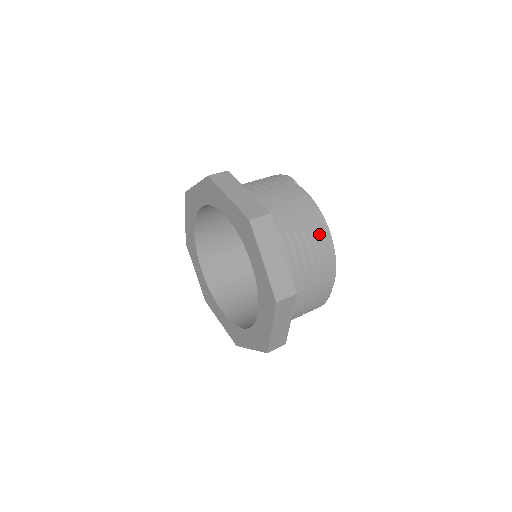
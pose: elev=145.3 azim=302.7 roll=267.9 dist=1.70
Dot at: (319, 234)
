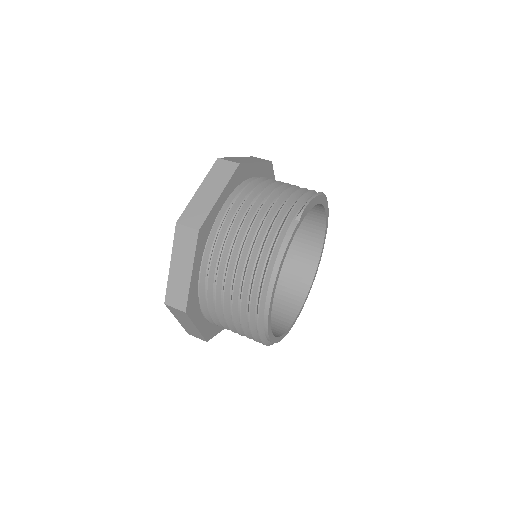
Dot at: (253, 283)
